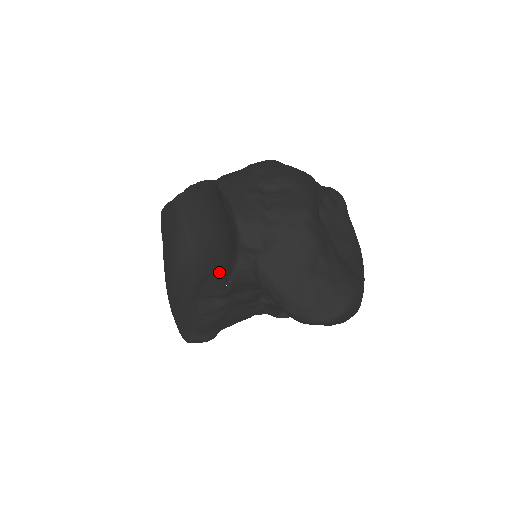
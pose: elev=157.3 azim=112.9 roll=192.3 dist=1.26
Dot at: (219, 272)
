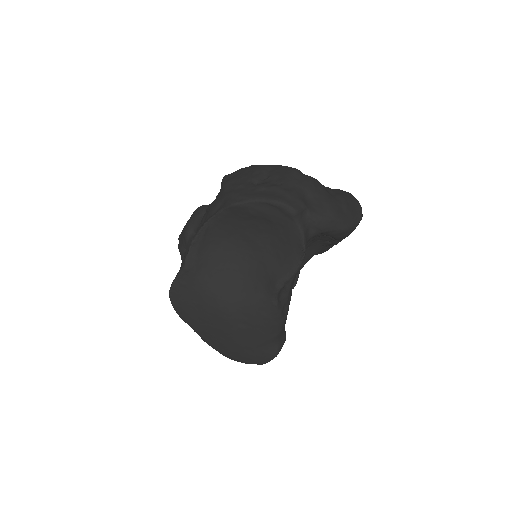
Dot at: (278, 262)
